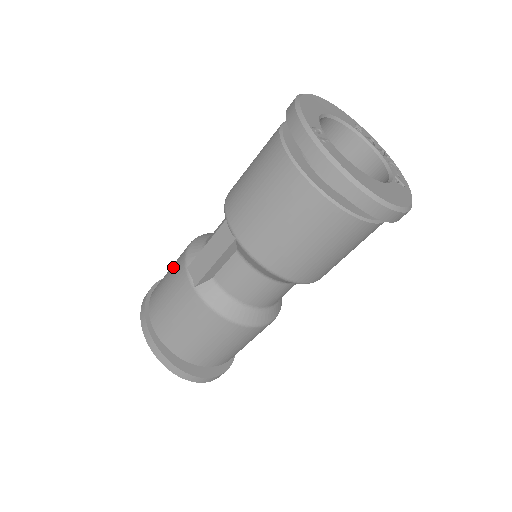
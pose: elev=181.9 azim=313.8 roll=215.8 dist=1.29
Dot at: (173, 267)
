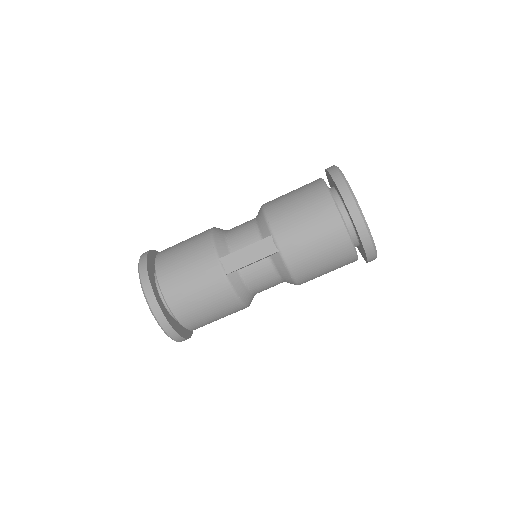
Dot at: (194, 252)
